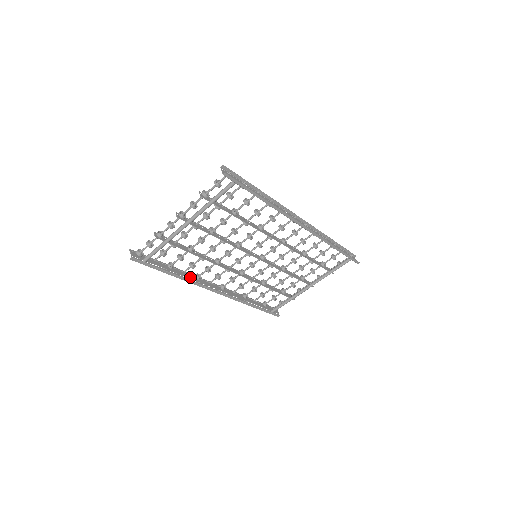
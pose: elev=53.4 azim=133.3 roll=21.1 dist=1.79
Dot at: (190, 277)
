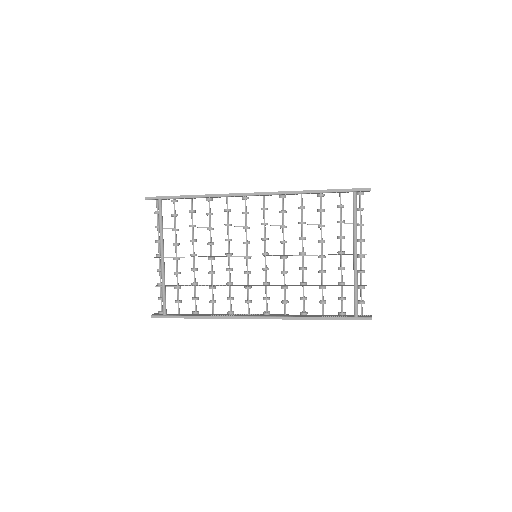
Dot at: (220, 315)
